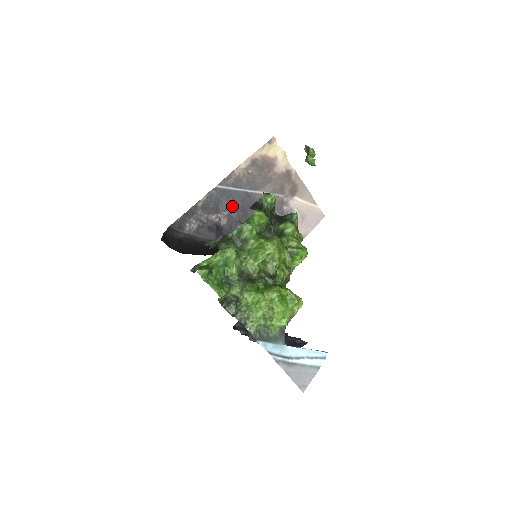
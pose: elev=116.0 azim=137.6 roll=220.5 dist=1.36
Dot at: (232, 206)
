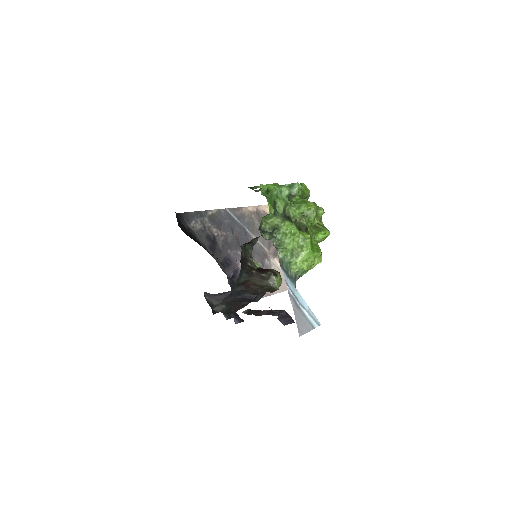
Dot at: (231, 231)
